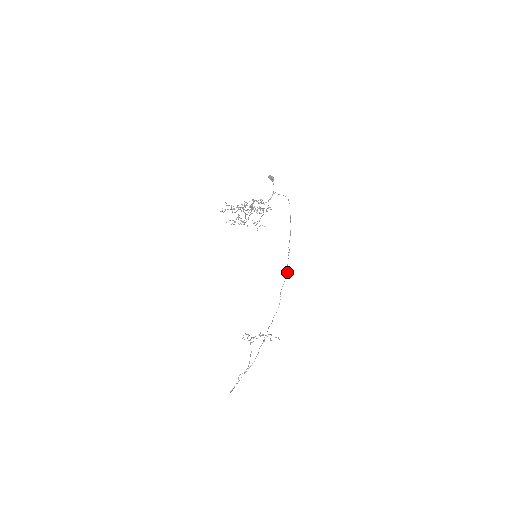
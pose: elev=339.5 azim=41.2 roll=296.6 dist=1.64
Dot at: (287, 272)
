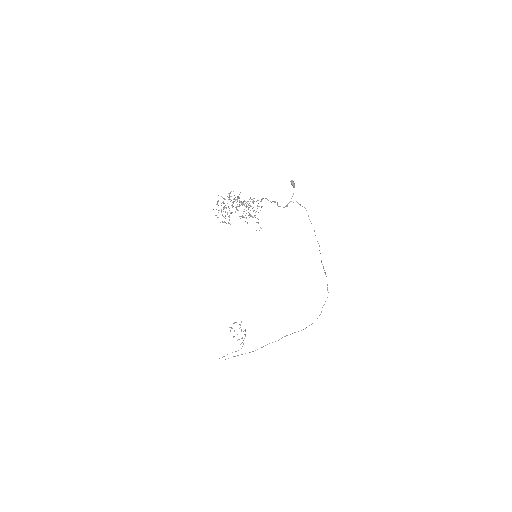
Dot at: occluded
